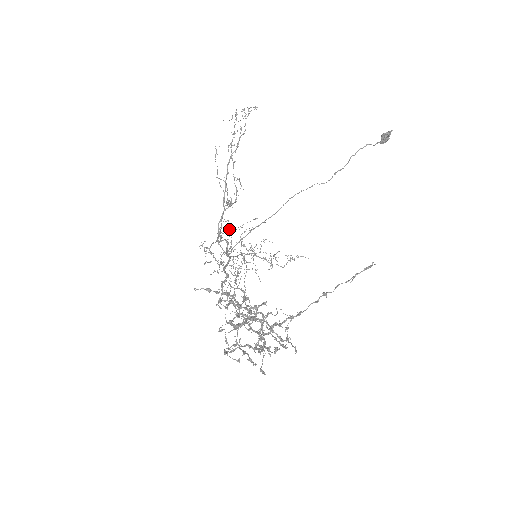
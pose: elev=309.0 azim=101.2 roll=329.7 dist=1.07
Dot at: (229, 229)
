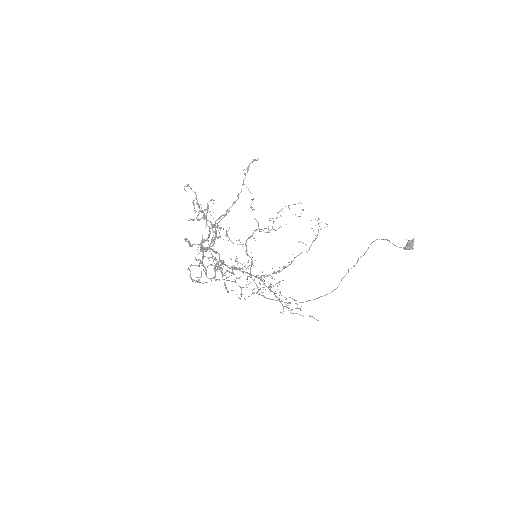
Dot at: occluded
